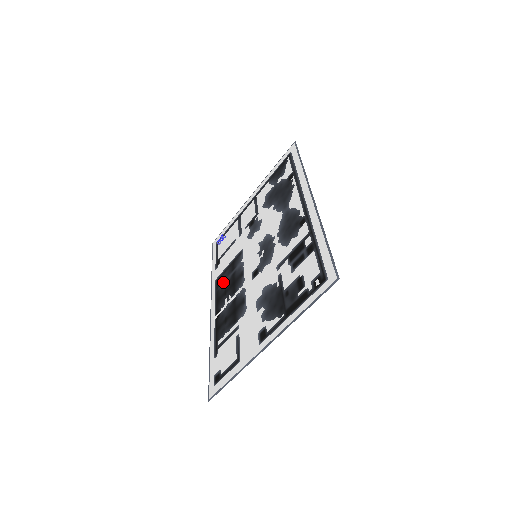
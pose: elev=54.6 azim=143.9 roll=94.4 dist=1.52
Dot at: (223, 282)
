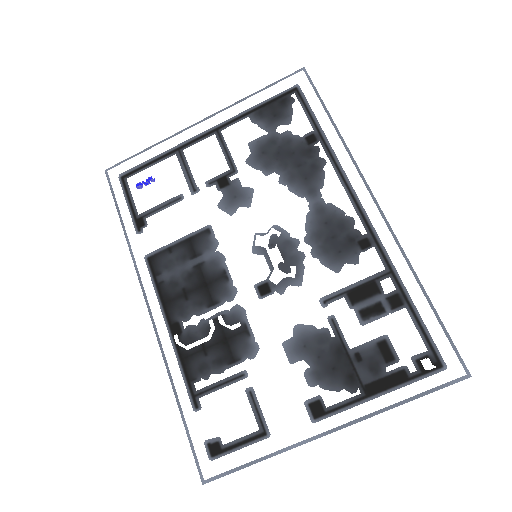
Dot at: (172, 271)
